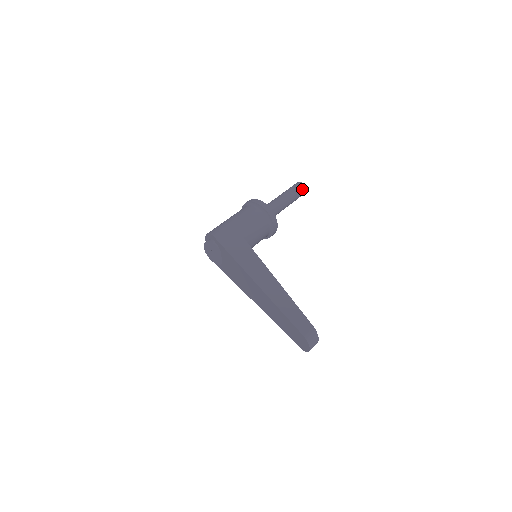
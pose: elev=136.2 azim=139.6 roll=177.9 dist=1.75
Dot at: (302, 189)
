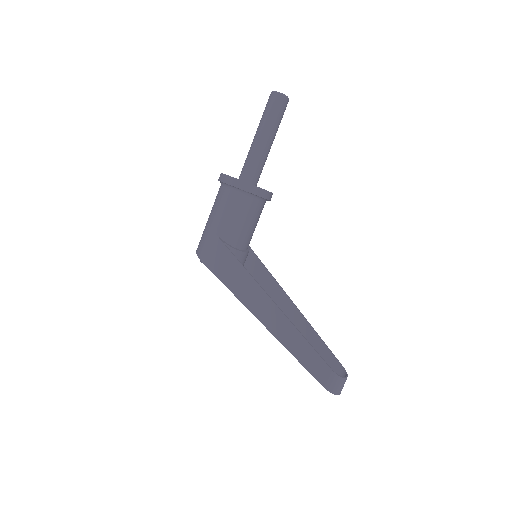
Dot at: (279, 103)
